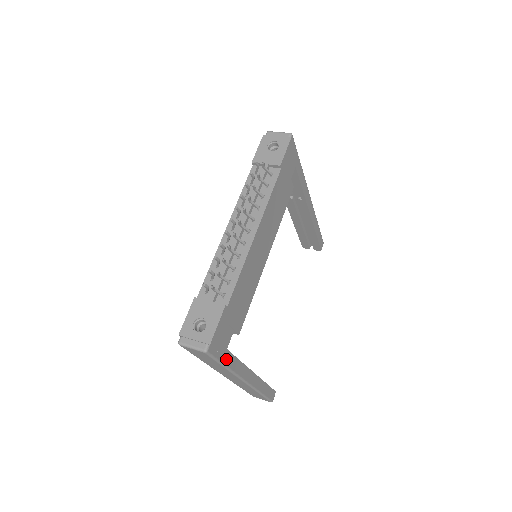
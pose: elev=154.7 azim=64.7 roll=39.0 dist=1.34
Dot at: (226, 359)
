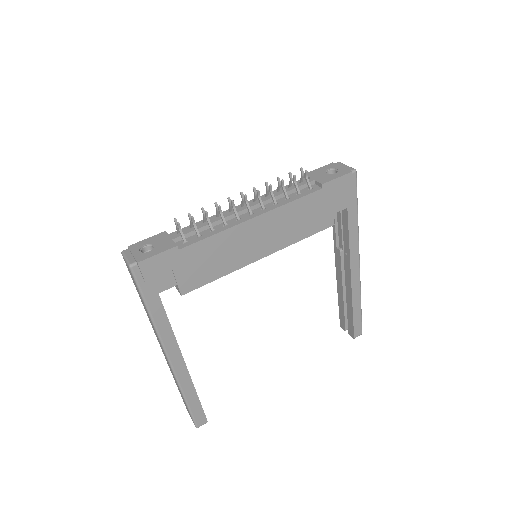
Dot at: (153, 303)
